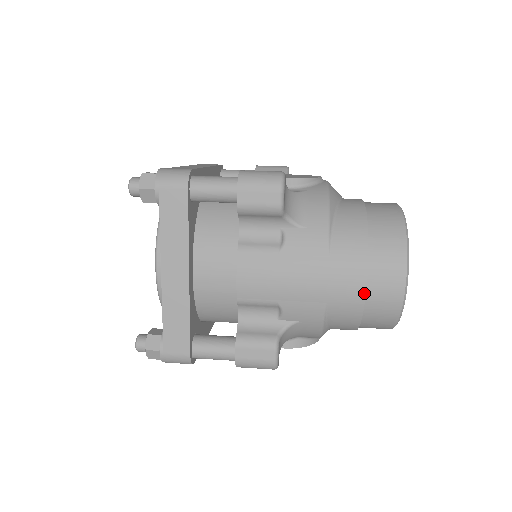
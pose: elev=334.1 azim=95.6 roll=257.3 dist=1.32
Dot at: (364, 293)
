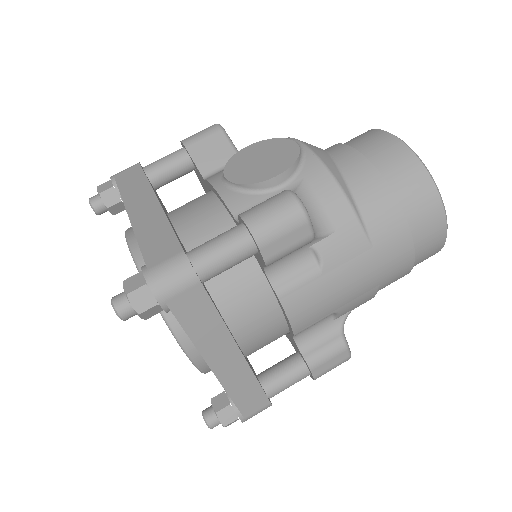
Dot at: (413, 258)
